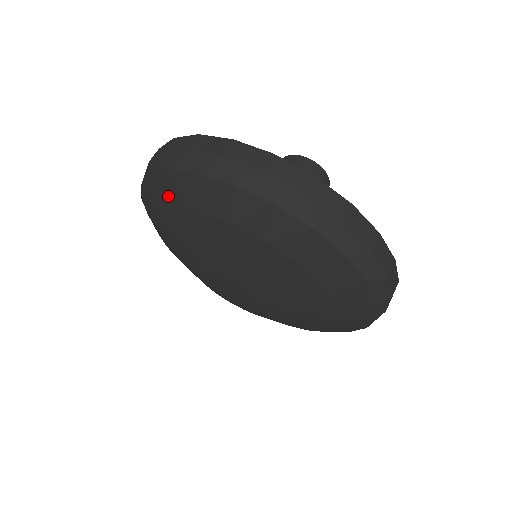
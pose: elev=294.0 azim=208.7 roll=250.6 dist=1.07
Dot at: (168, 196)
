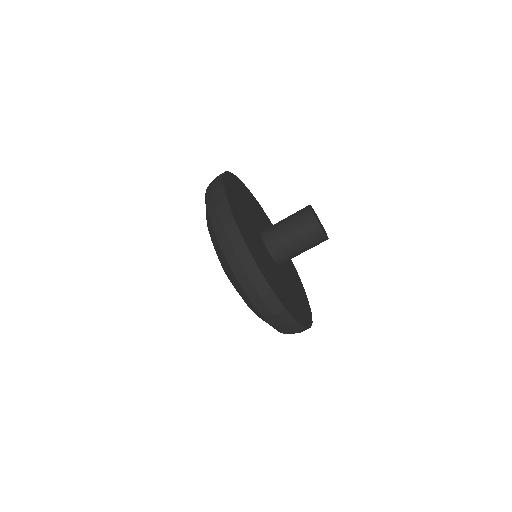
Dot at: (234, 282)
